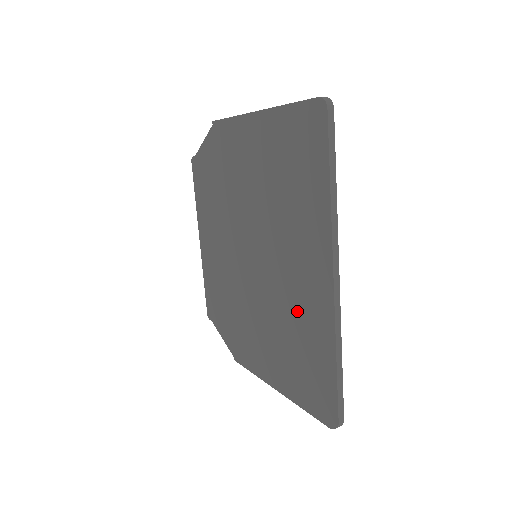
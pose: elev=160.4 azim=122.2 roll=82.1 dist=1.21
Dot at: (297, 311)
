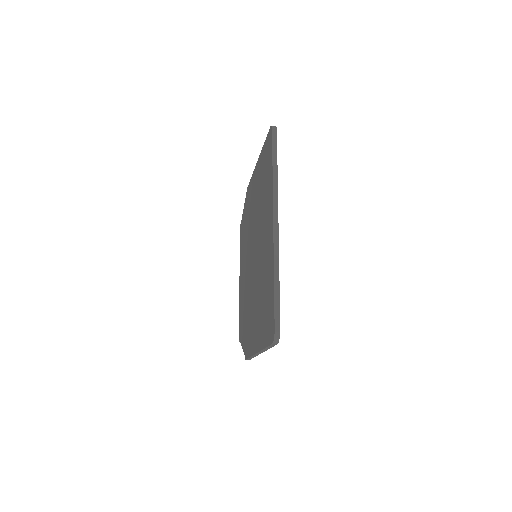
Dot at: (264, 268)
